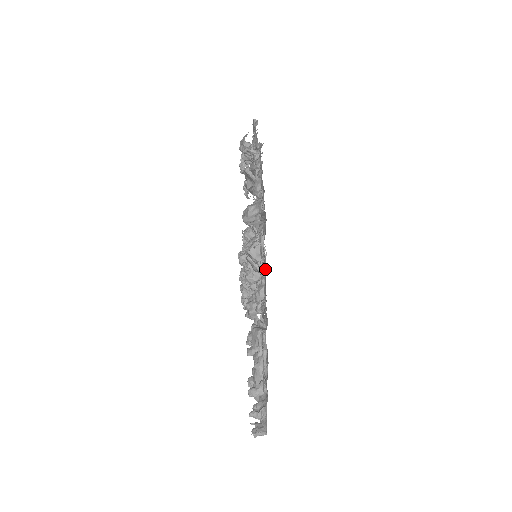
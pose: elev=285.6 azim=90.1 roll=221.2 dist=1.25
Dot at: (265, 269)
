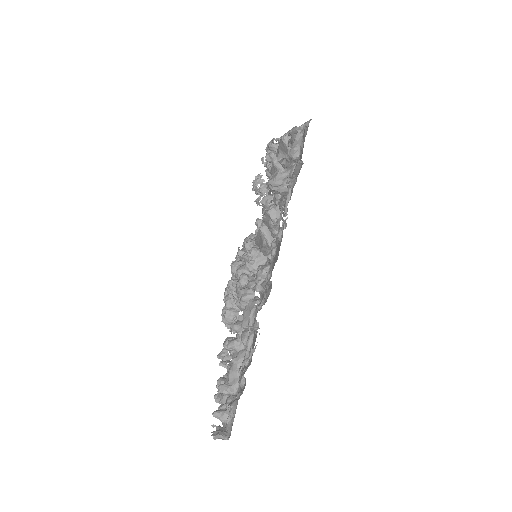
Dot at: (285, 227)
